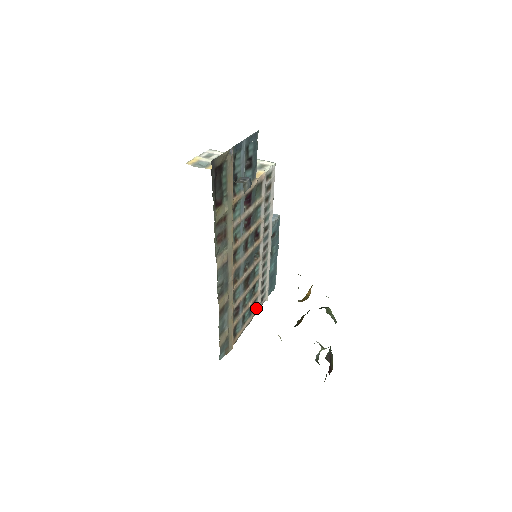
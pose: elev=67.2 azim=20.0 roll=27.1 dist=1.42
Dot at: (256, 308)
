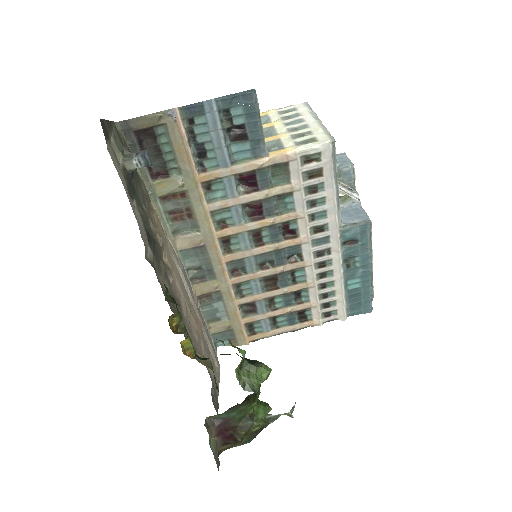
Dot at: (310, 320)
